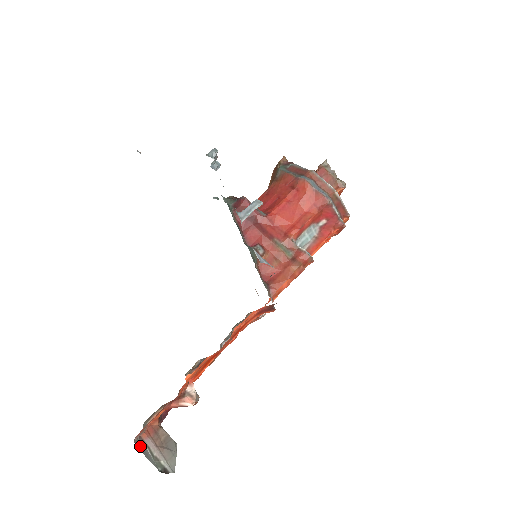
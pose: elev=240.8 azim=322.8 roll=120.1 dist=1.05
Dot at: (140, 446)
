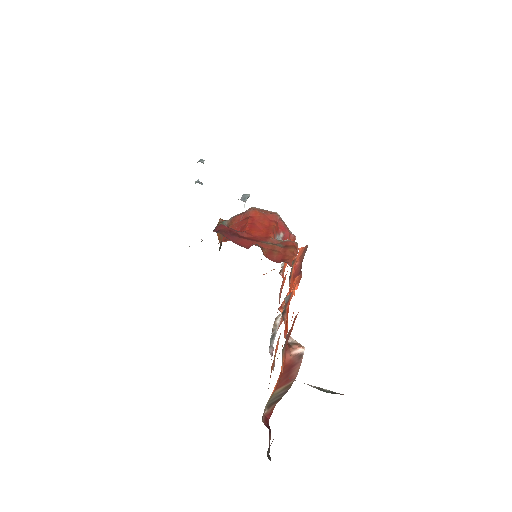
Dot at: occluded
